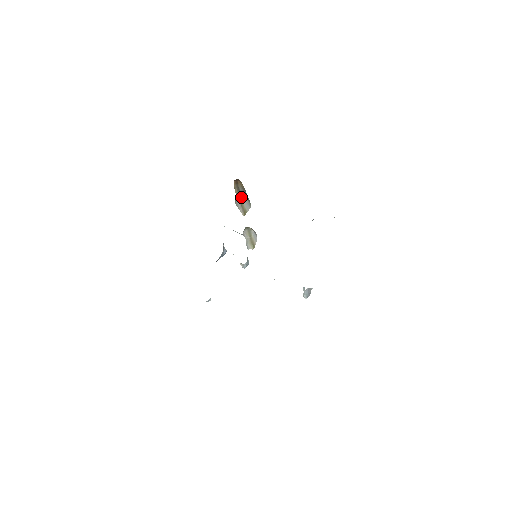
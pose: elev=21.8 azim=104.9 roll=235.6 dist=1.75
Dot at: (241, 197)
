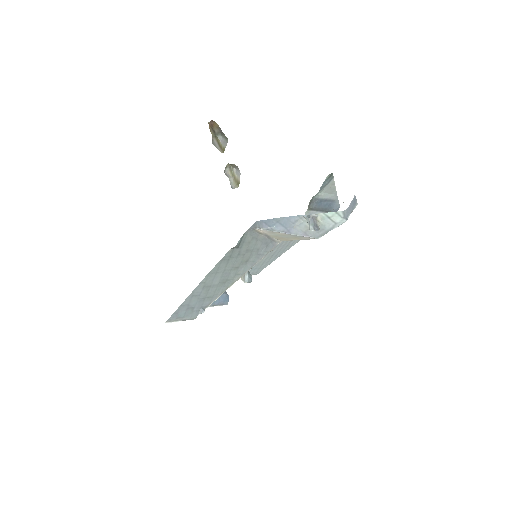
Dot at: (218, 139)
